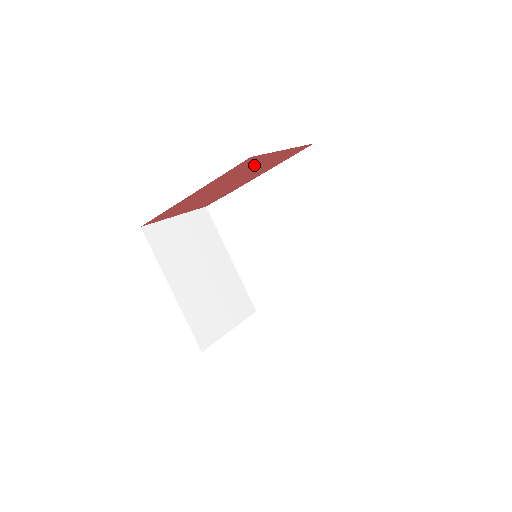
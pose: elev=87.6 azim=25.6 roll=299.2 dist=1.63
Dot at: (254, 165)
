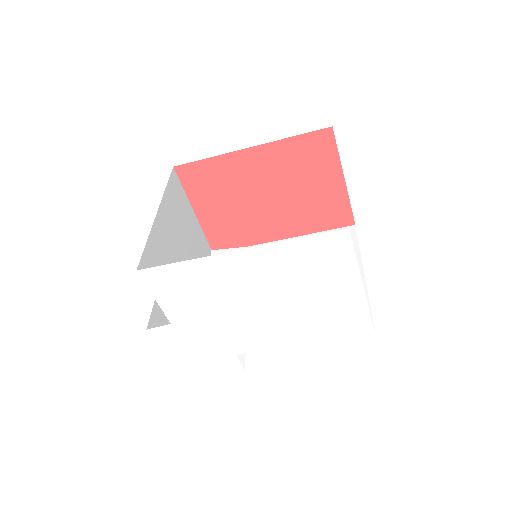
Dot at: (312, 174)
